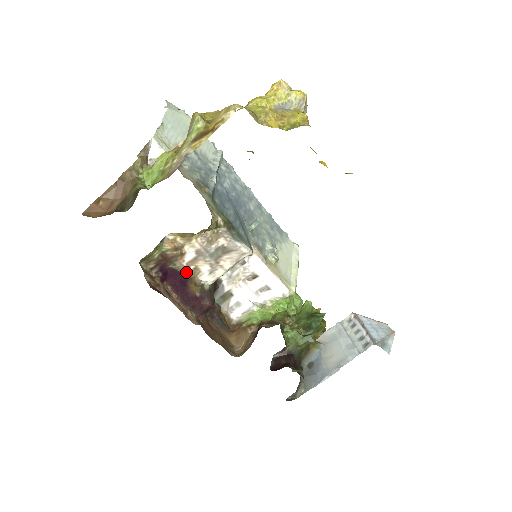
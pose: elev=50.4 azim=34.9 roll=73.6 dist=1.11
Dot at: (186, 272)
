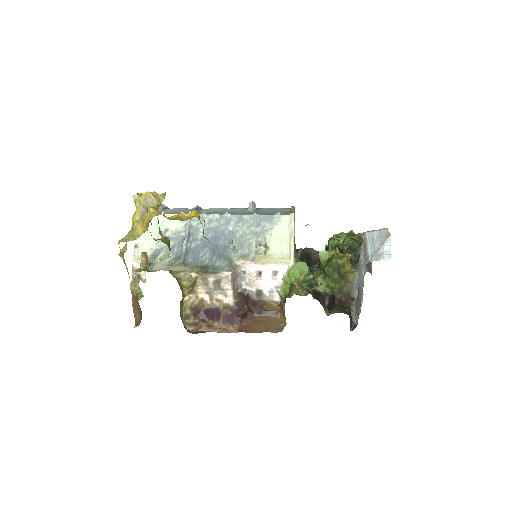
Dot at: (214, 306)
